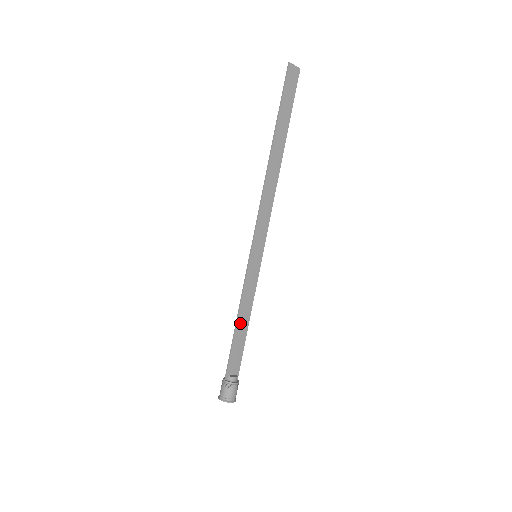
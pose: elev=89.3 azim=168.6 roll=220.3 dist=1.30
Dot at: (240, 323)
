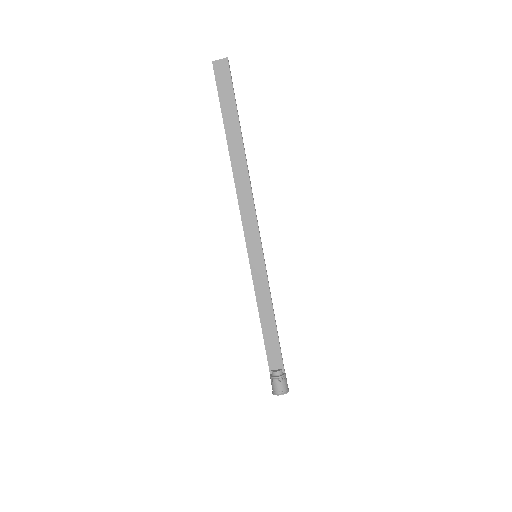
Dot at: (264, 321)
